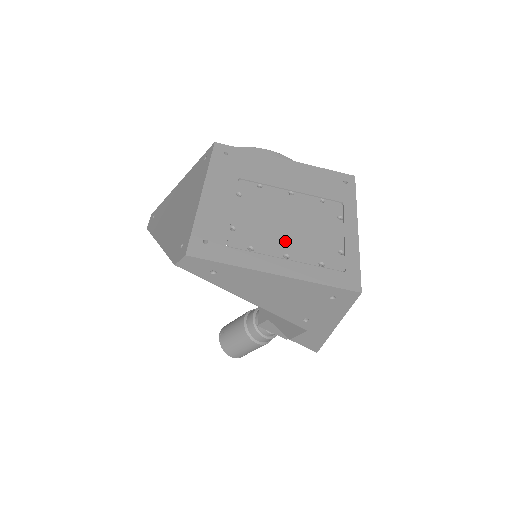
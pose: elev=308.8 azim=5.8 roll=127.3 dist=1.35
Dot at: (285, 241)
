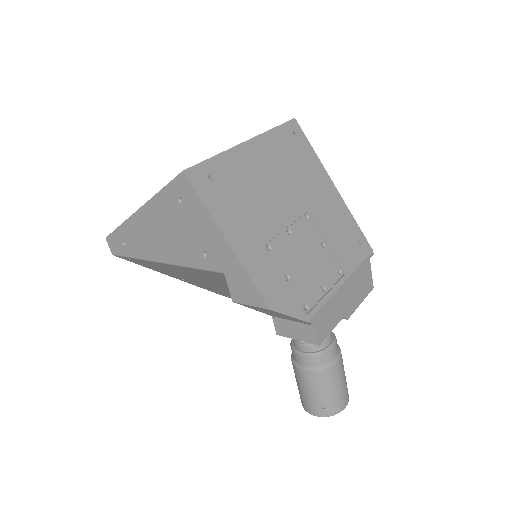
Dot at: occluded
